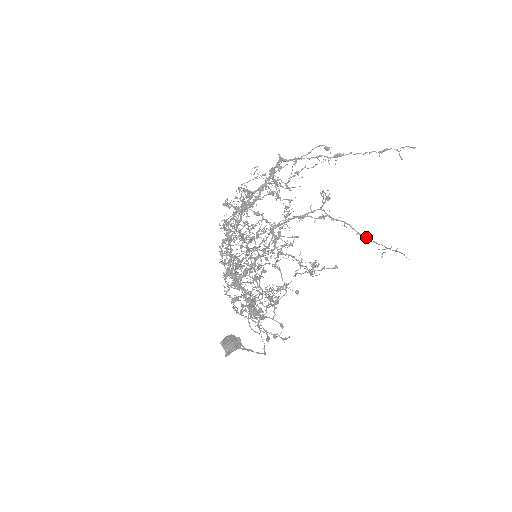
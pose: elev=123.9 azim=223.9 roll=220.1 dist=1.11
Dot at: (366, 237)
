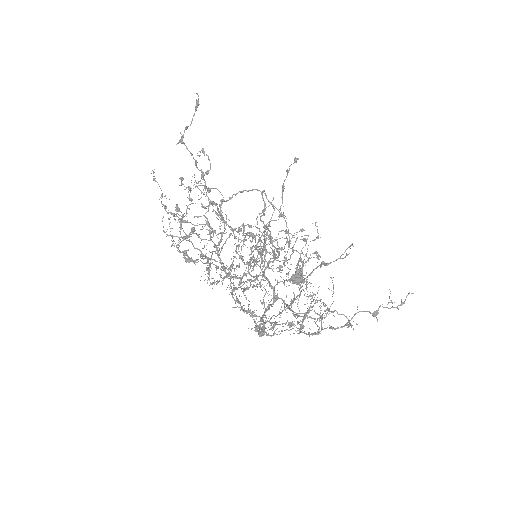
Dot at: occluded
